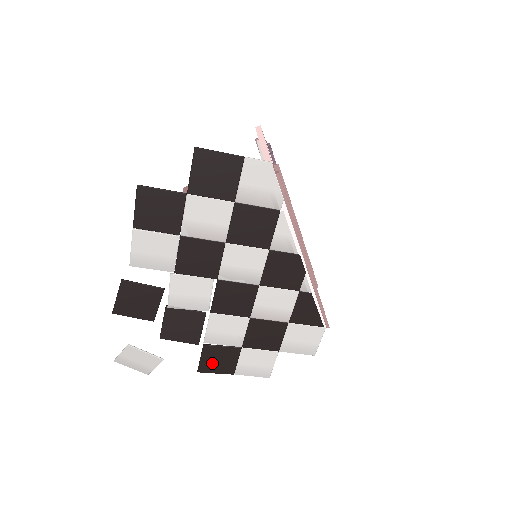
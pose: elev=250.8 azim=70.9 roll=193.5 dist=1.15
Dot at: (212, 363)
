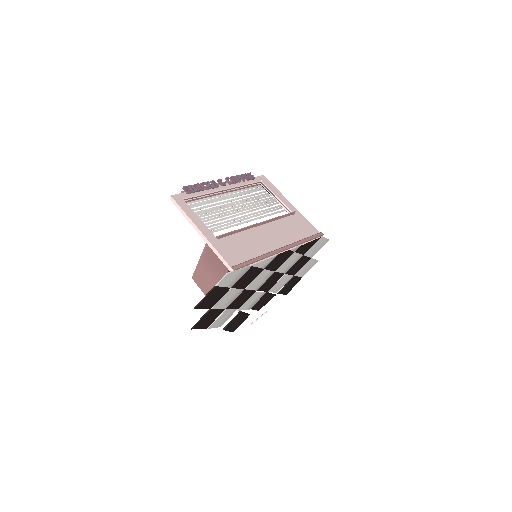
Dot at: (289, 289)
